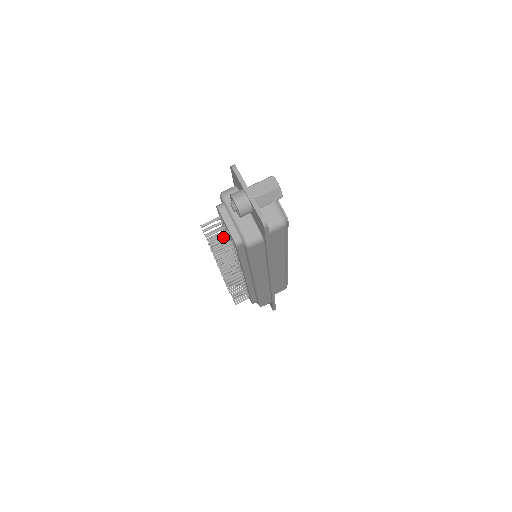
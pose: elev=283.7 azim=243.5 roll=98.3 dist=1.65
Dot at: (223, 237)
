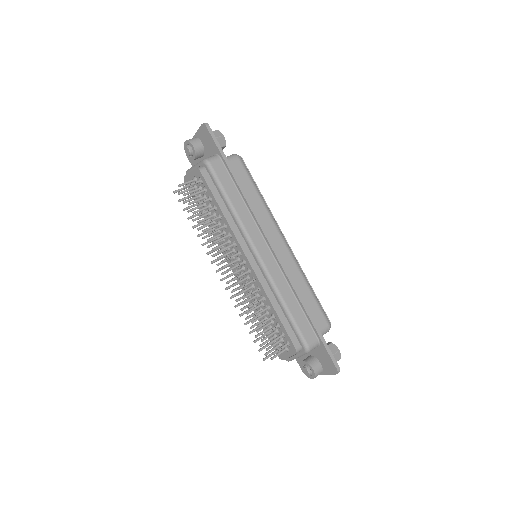
Dot at: (200, 205)
